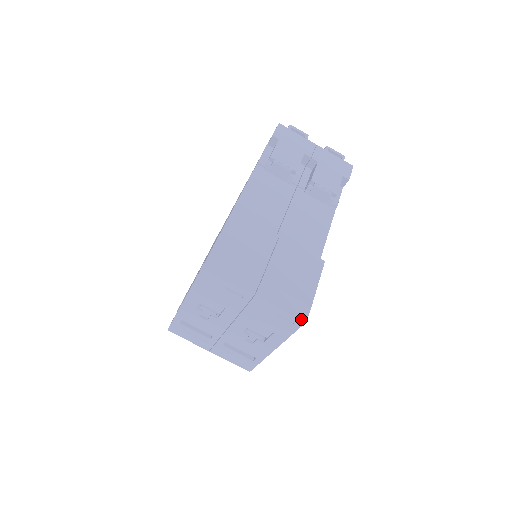
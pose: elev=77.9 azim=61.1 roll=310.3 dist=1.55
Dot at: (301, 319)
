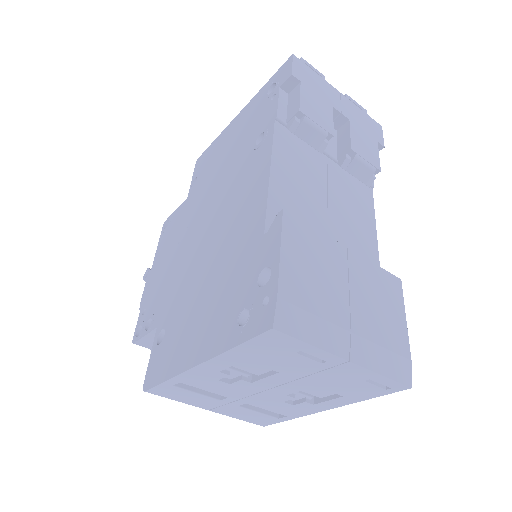
Dot at: (406, 384)
